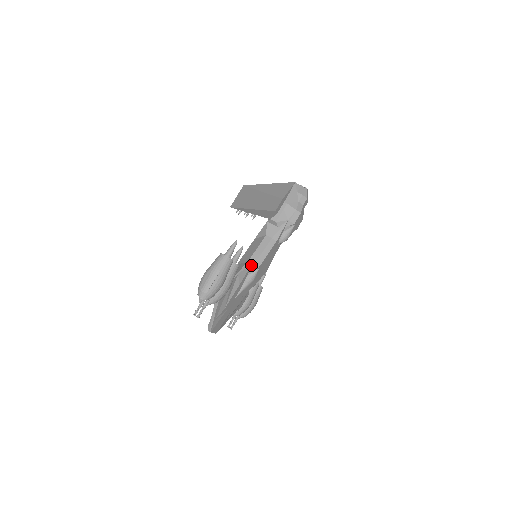
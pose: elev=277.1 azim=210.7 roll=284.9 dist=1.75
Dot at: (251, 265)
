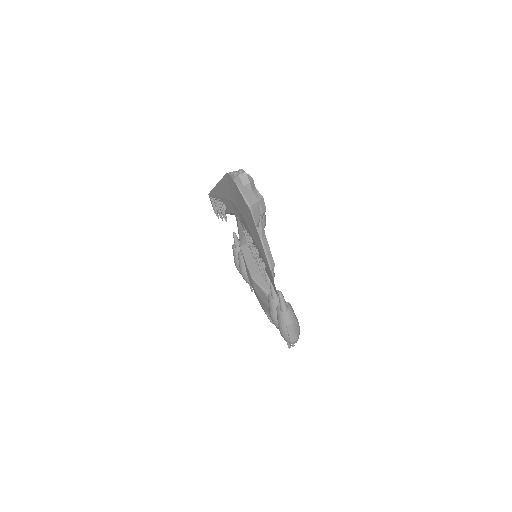
Dot at: occluded
